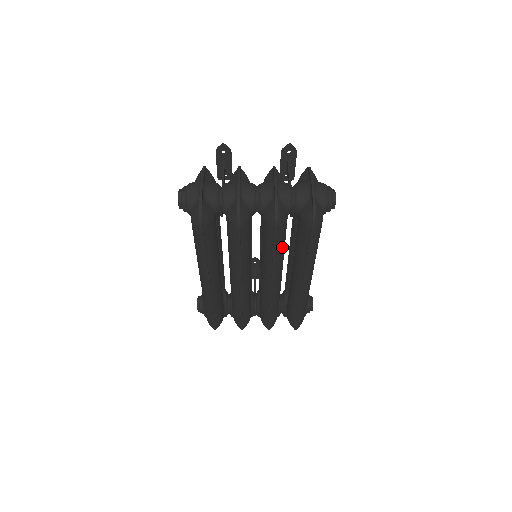
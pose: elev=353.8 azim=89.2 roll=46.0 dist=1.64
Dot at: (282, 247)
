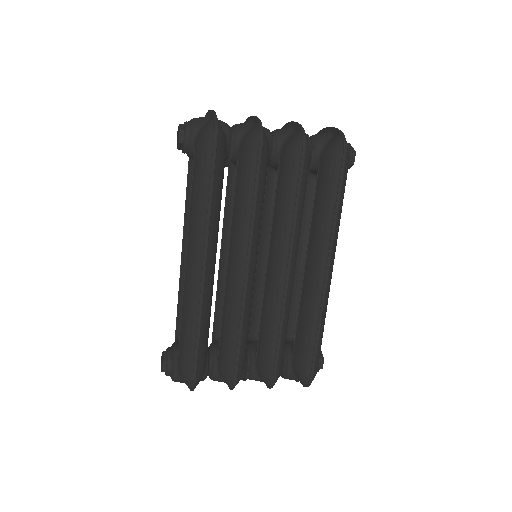
Dot at: (303, 200)
